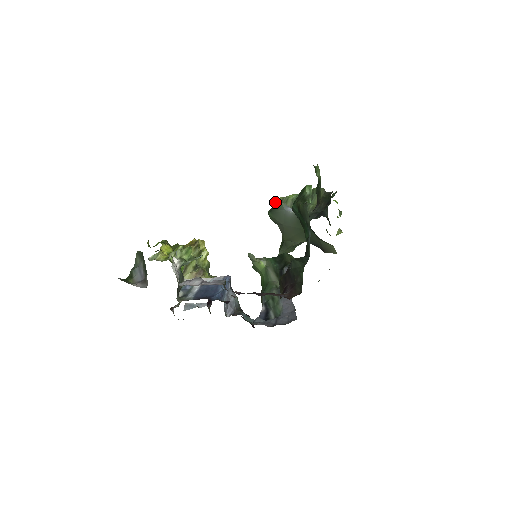
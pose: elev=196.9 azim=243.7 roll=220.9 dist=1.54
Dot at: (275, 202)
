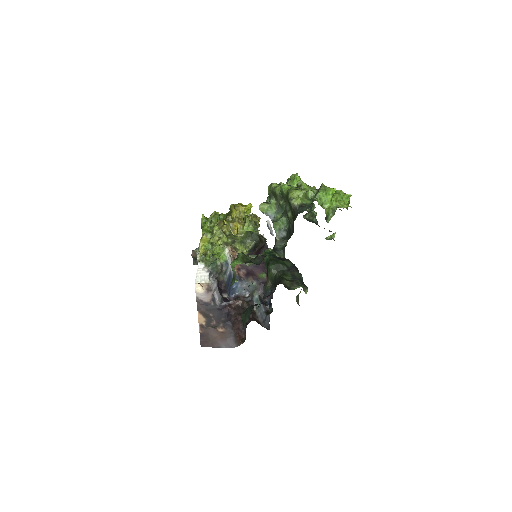
Dot at: (268, 191)
